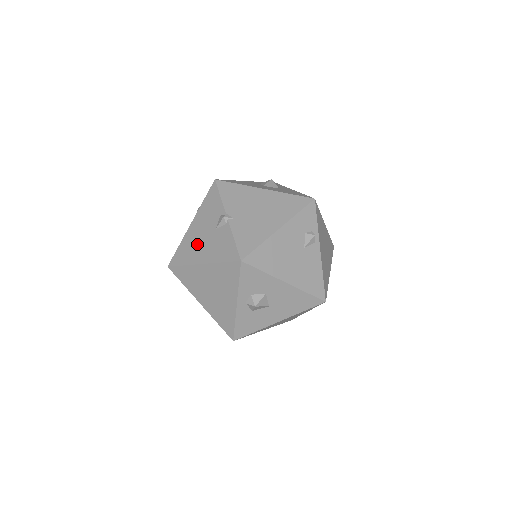
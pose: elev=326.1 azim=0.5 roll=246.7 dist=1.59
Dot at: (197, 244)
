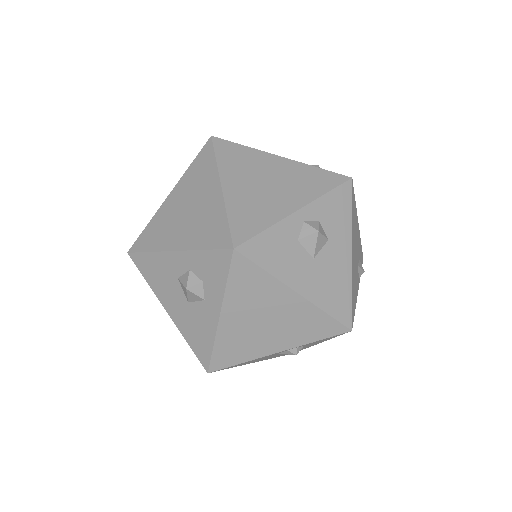
Dot at: occluded
